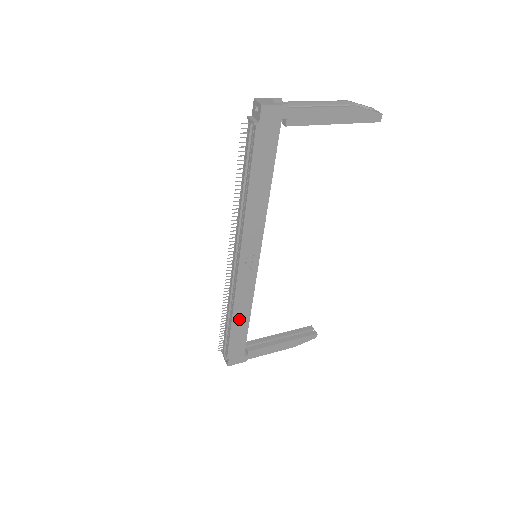
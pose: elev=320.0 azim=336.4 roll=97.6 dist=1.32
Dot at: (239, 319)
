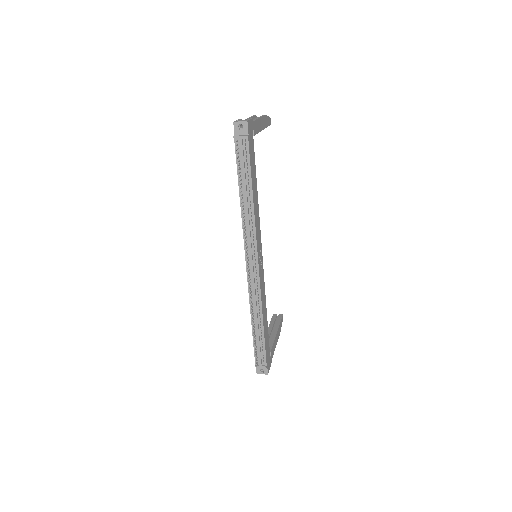
Dot at: (264, 320)
